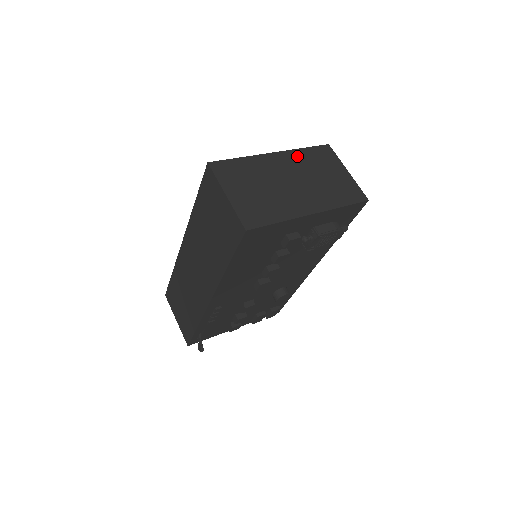
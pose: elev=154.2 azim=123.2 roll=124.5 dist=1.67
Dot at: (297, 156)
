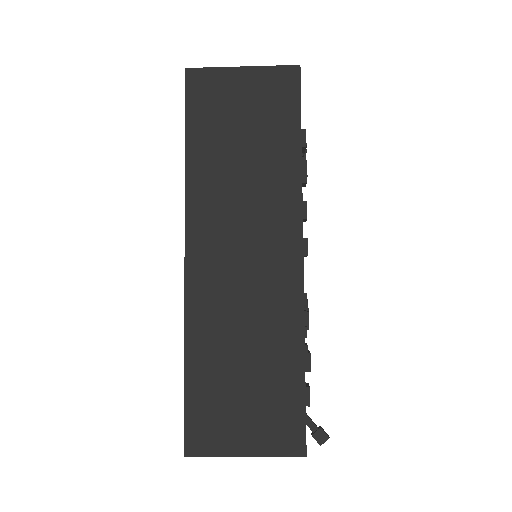
Dot at: occluded
